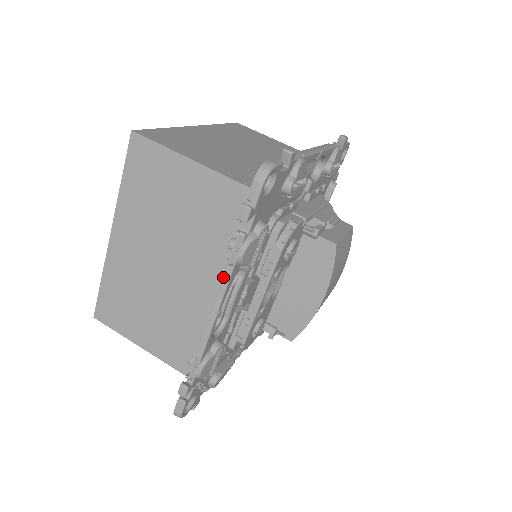
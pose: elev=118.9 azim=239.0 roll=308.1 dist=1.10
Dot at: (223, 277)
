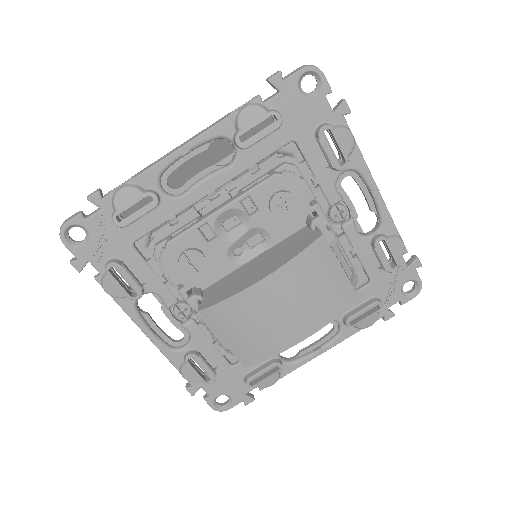
Dot at: (217, 121)
